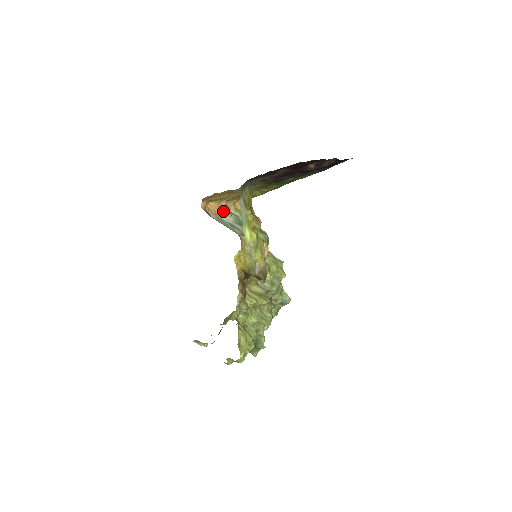
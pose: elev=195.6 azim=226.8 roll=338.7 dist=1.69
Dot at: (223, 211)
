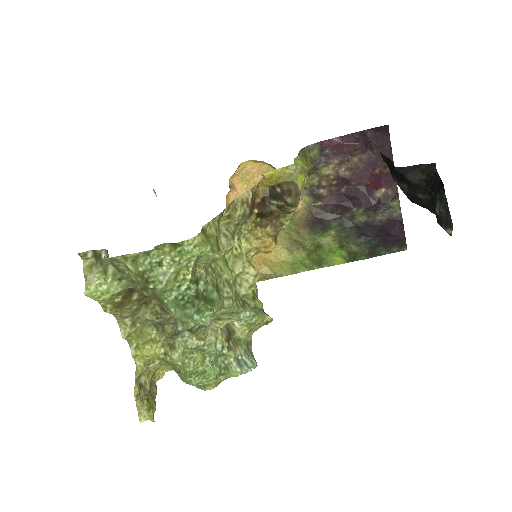
Dot at: occluded
